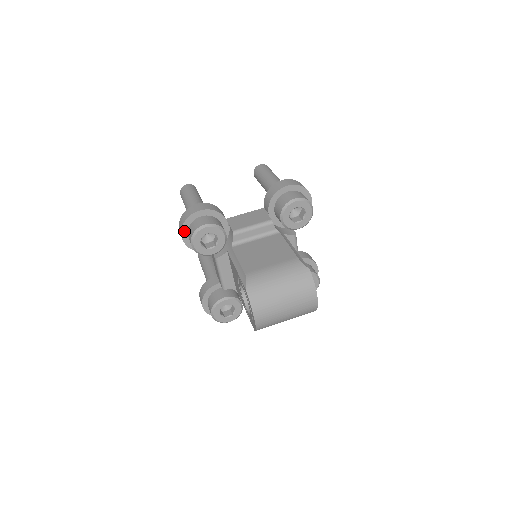
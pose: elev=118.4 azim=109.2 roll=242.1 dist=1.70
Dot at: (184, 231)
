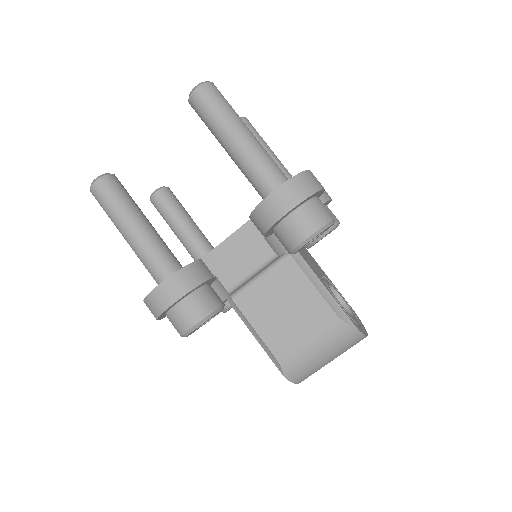
Dot at: (161, 317)
